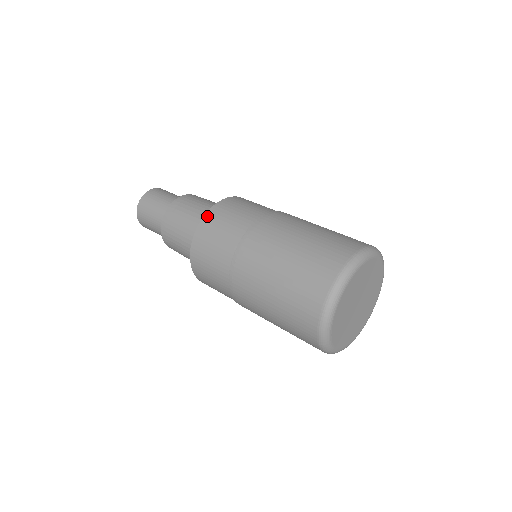
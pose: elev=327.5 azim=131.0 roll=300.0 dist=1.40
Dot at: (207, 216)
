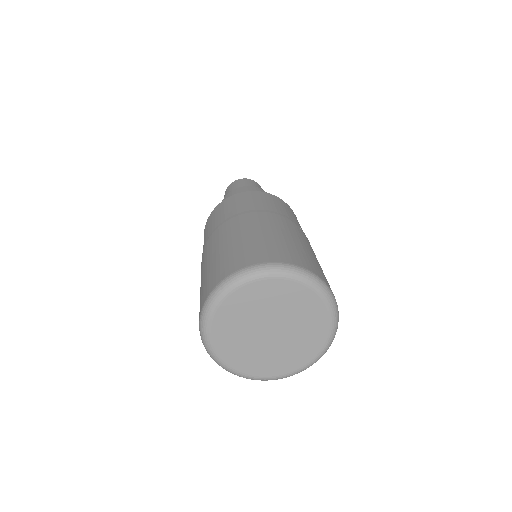
Dot at: (209, 218)
